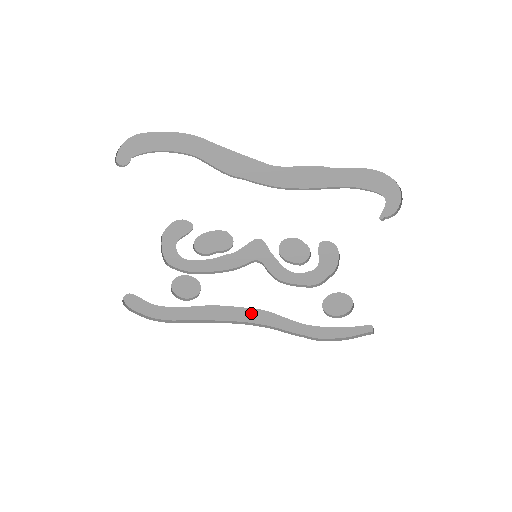
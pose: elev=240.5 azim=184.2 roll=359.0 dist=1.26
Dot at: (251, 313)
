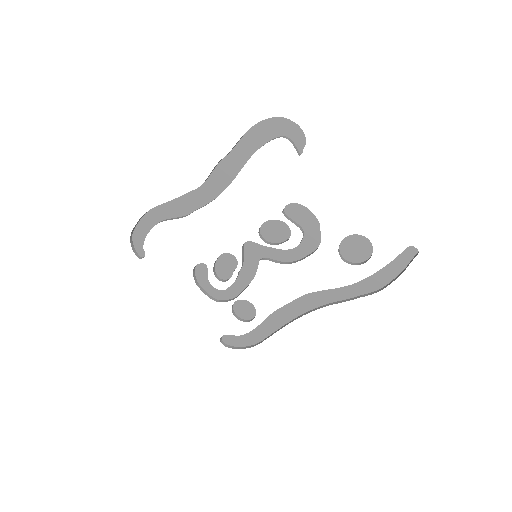
Dot at: (302, 302)
